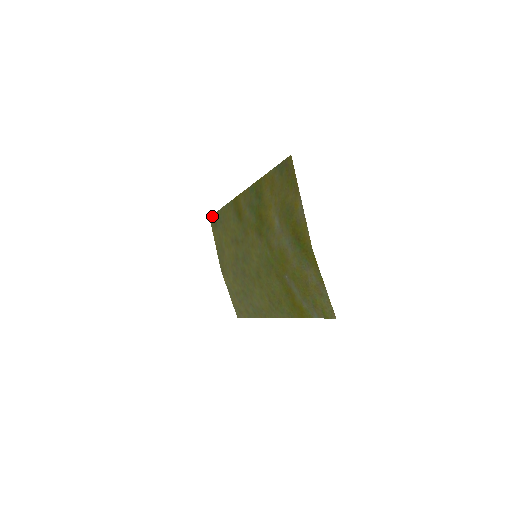
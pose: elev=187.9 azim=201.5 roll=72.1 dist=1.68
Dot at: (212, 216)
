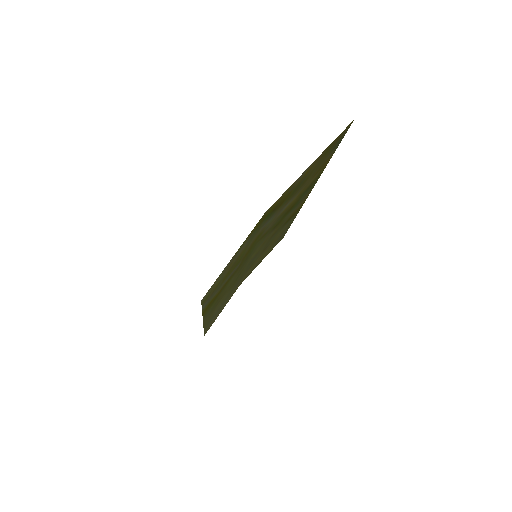
Dot at: (284, 235)
